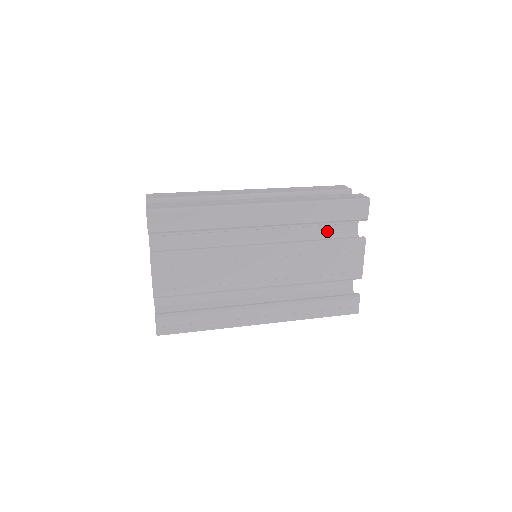
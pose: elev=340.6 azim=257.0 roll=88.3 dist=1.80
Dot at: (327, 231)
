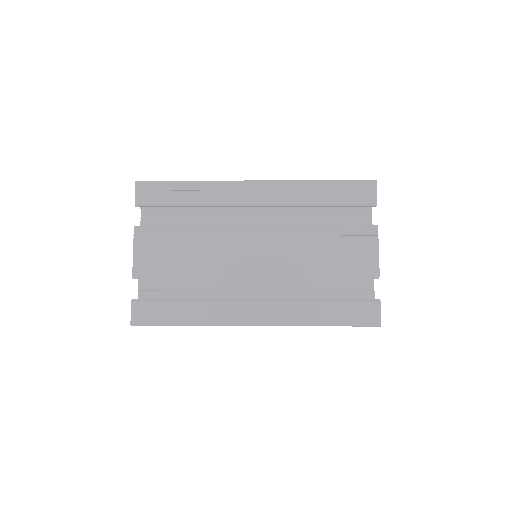
Dot at: occluded
